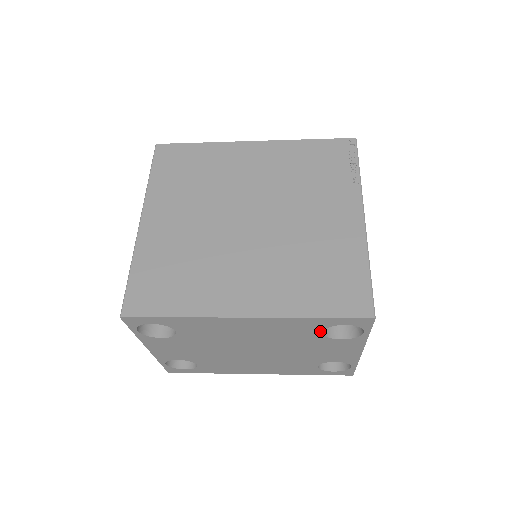
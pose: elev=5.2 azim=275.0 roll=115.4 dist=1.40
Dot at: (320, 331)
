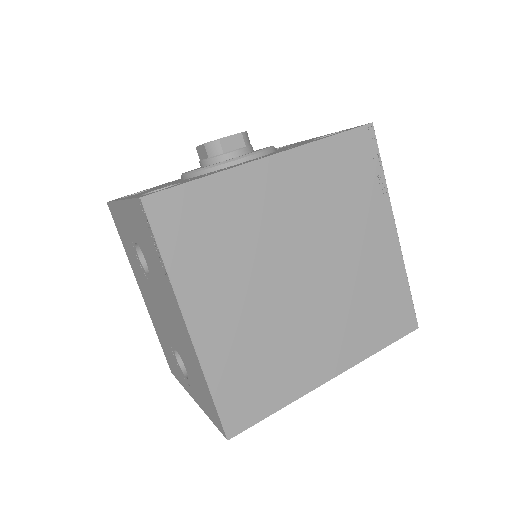
Dot at: occluded
